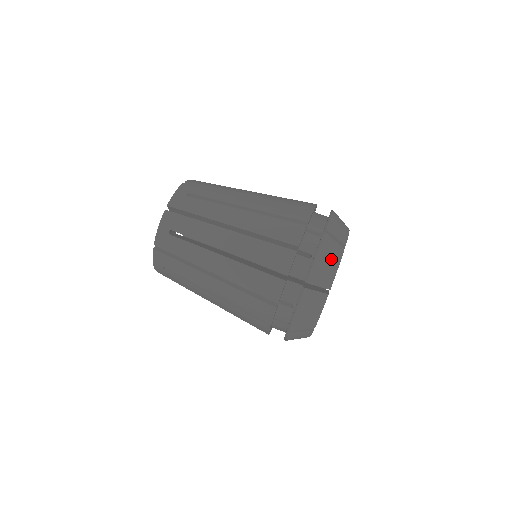
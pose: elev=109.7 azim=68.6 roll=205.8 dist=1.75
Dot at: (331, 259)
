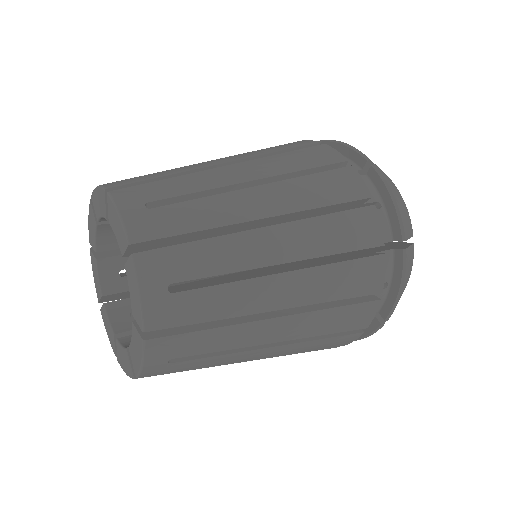
Dot at: occluded
